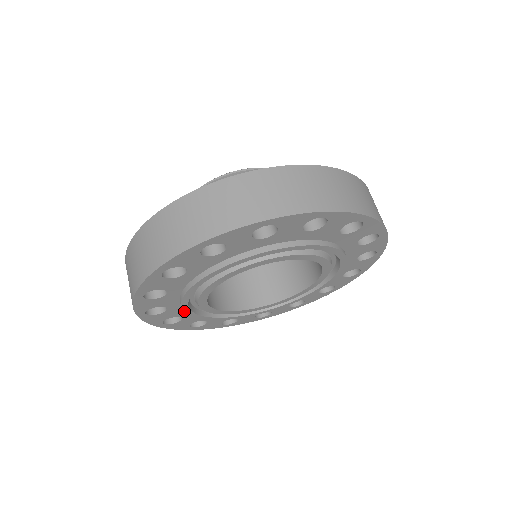
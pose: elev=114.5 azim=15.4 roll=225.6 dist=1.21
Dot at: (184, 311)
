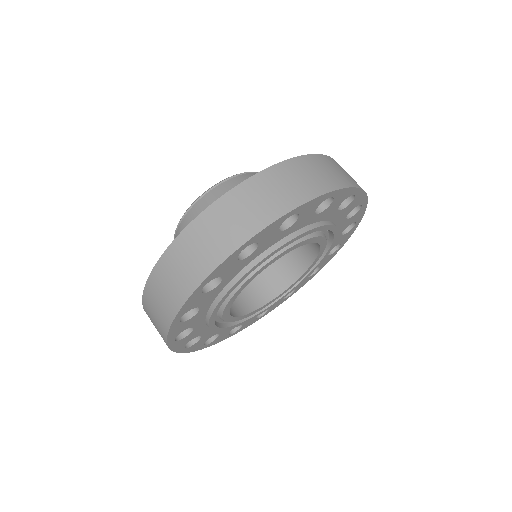
Dot at: (227, 292)
